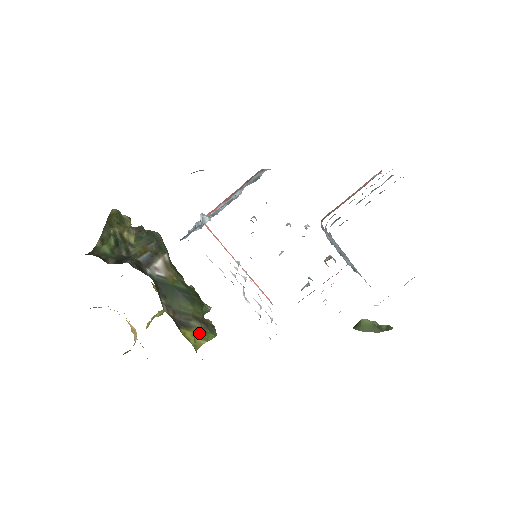
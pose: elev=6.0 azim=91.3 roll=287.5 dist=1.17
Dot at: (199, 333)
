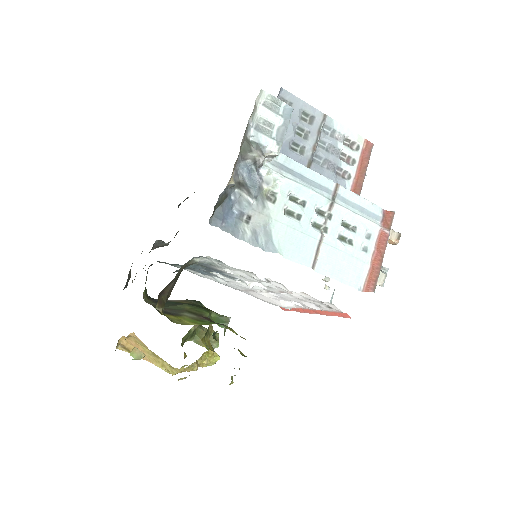
Dot at: (191, 320)
